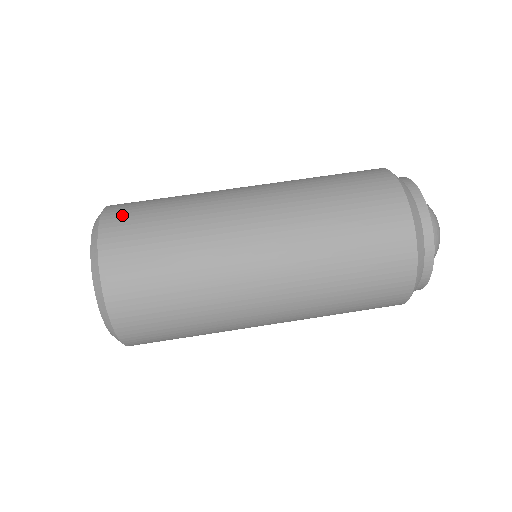
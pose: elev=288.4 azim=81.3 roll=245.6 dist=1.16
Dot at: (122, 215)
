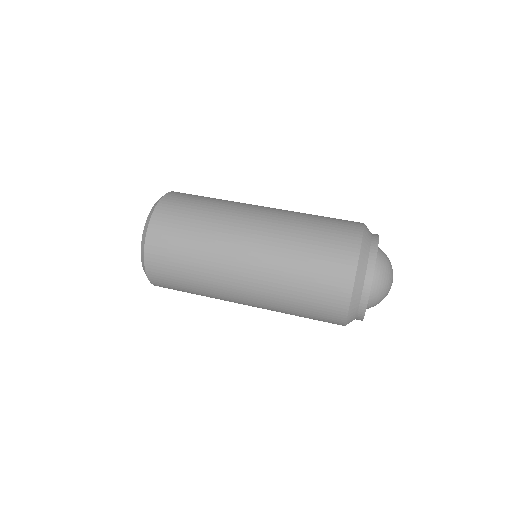
Dot at: (171, 206)
